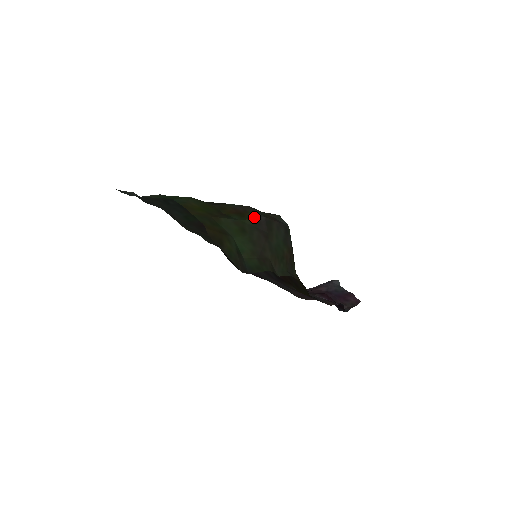
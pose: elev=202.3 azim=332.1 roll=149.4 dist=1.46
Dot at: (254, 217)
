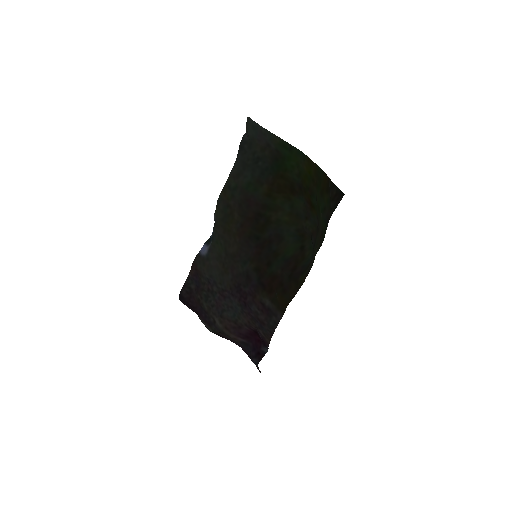
Dot at: occluded
